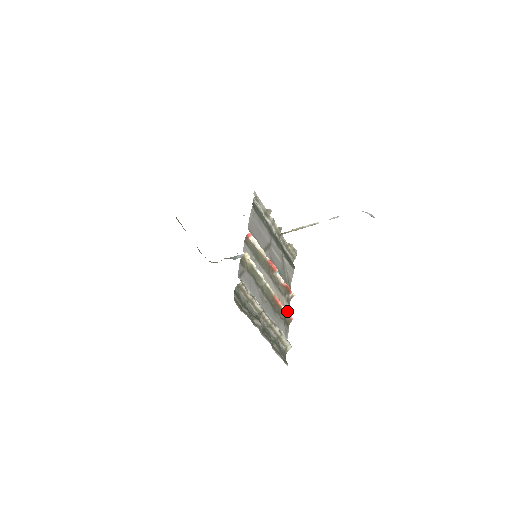
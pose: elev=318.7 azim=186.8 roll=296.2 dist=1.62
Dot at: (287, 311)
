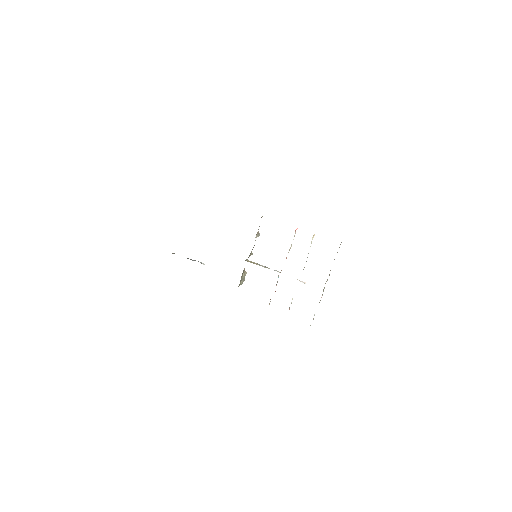
Dot at: occluded
